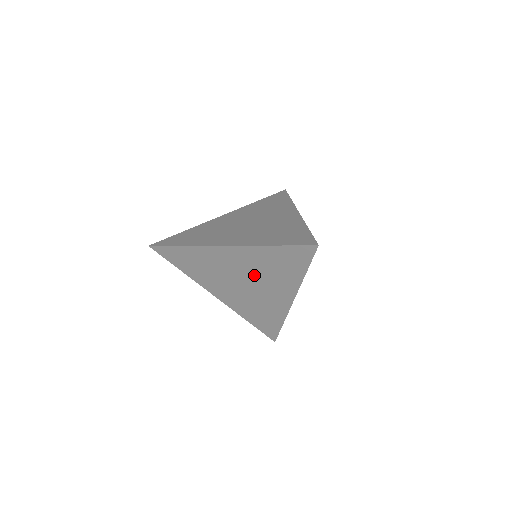
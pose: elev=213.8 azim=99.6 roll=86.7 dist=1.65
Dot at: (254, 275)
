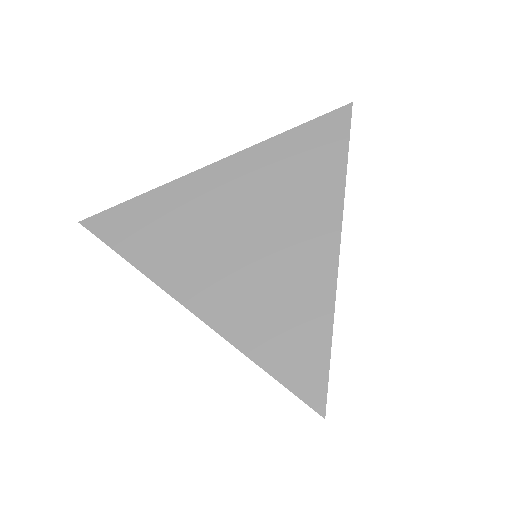
Dot at: (263, 207)
